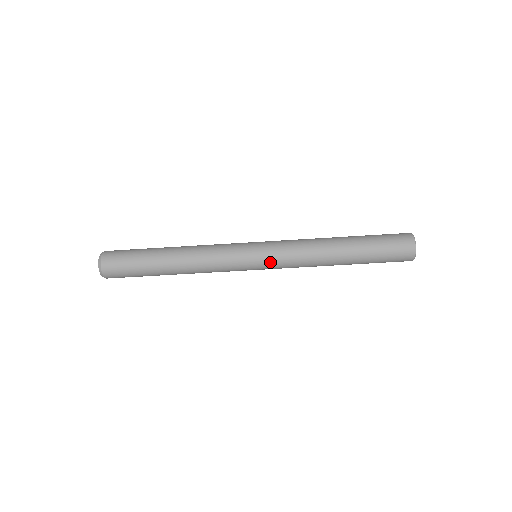
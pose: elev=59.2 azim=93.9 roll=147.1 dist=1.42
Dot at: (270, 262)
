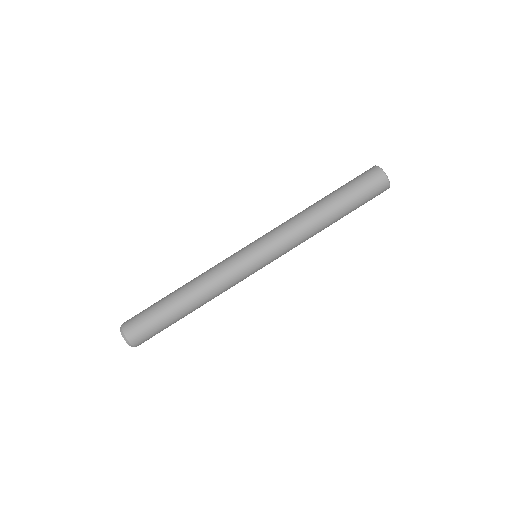
Dot at: (261, 239)
